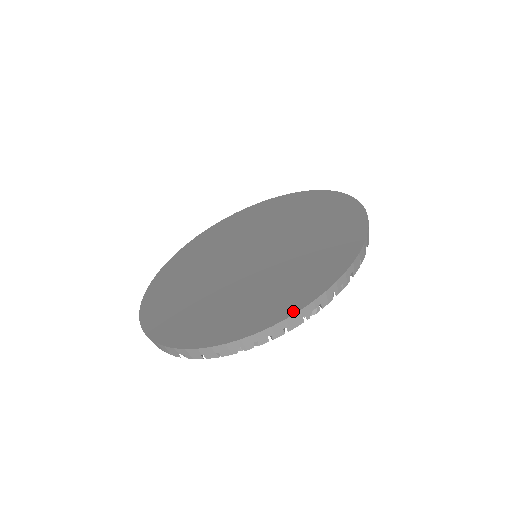
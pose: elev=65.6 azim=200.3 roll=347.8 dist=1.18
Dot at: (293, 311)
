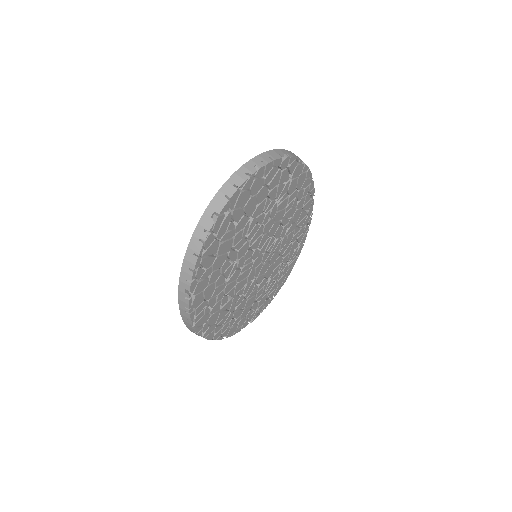
Dot at: (269, 153)
